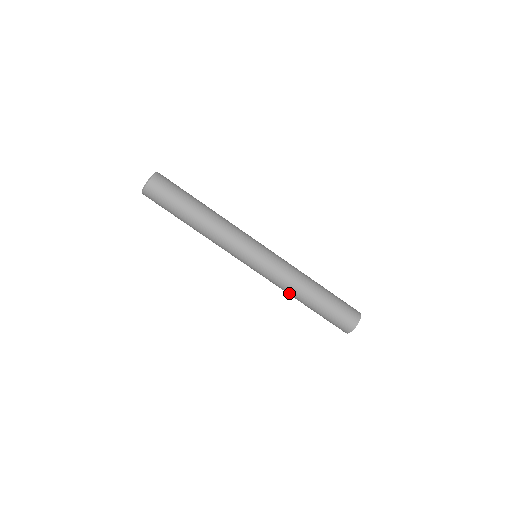
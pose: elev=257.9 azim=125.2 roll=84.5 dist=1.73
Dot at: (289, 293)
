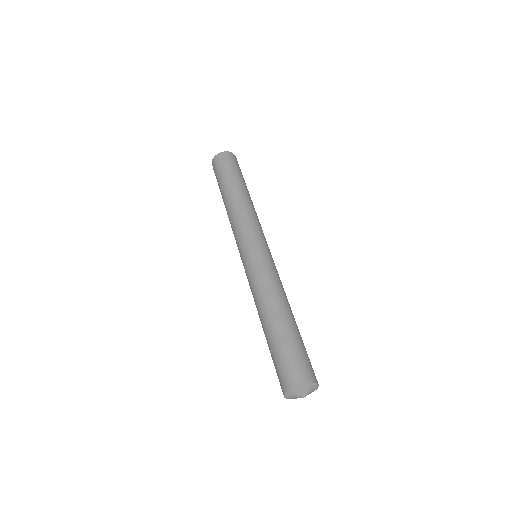
Dot at: (261, 299)
